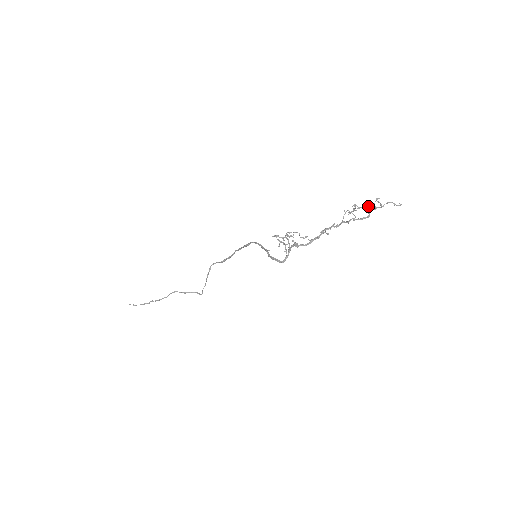
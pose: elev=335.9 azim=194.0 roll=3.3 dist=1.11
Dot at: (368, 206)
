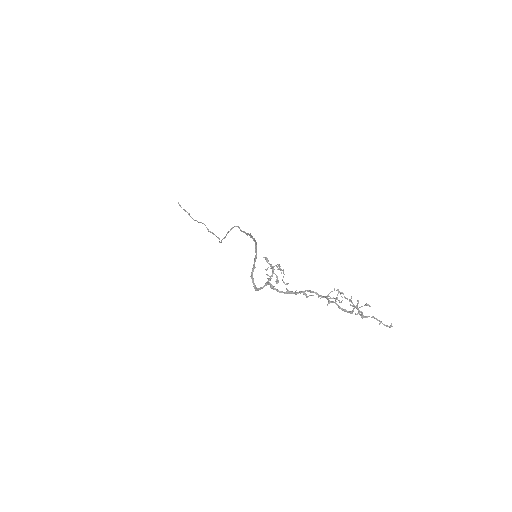
Dot at: (351, 305)
